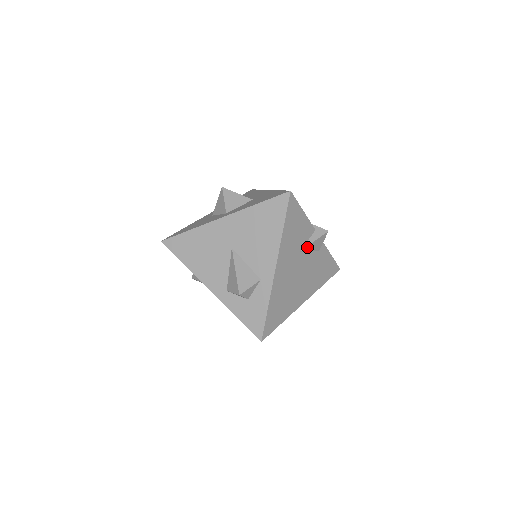
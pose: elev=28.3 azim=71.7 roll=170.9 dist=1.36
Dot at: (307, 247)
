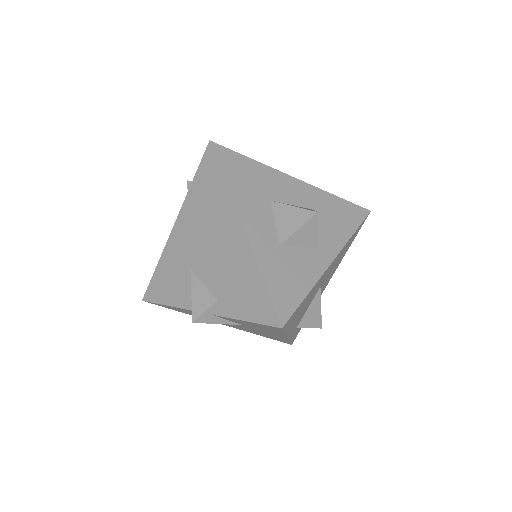
Dot at: occluded
